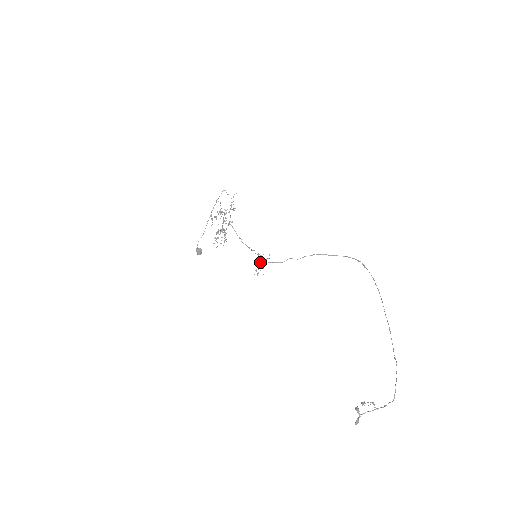
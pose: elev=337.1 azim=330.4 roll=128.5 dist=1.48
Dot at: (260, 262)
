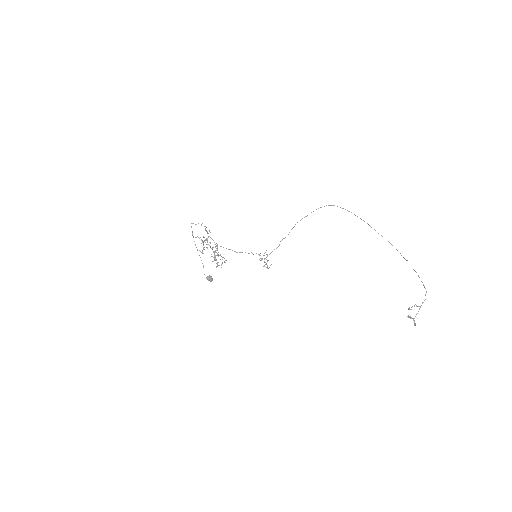
Dot at: (262, 258)
